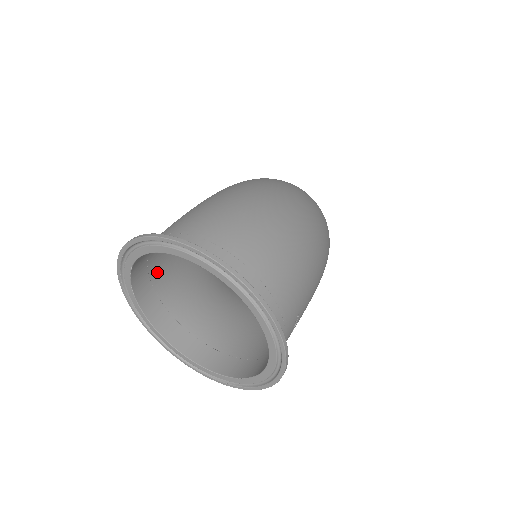
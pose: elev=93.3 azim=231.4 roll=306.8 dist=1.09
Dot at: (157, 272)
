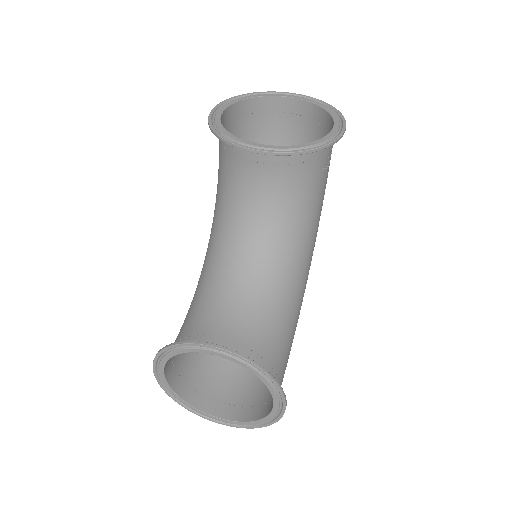
Dot at: occluded
